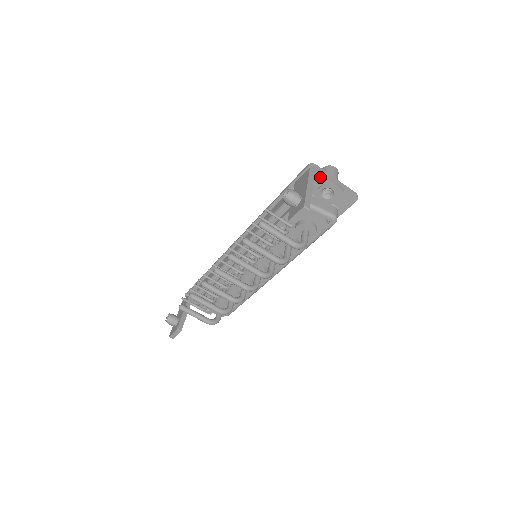
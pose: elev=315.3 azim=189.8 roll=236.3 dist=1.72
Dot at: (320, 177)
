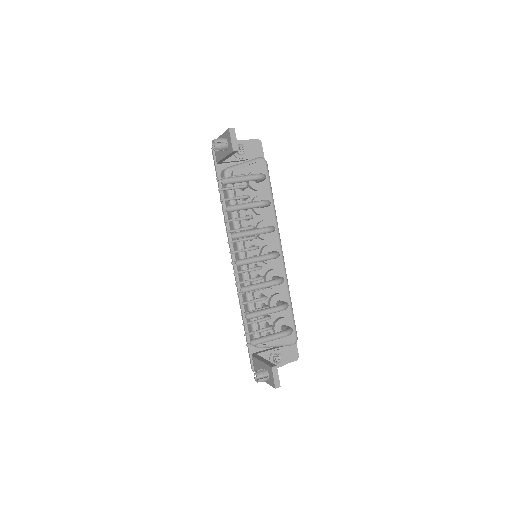
Dot at: occluded
